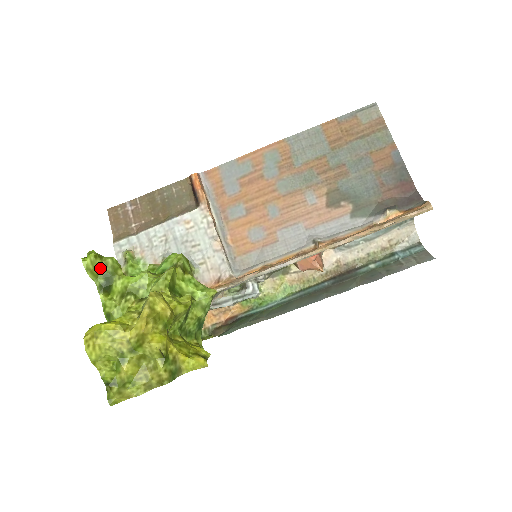
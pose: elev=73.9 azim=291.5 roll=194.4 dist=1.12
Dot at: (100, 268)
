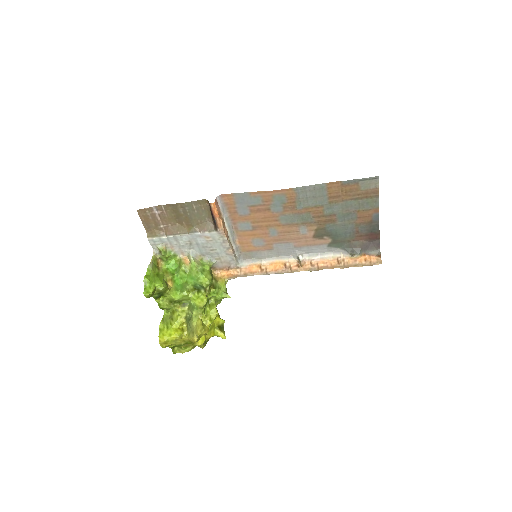
Dot at: (155, 292)
